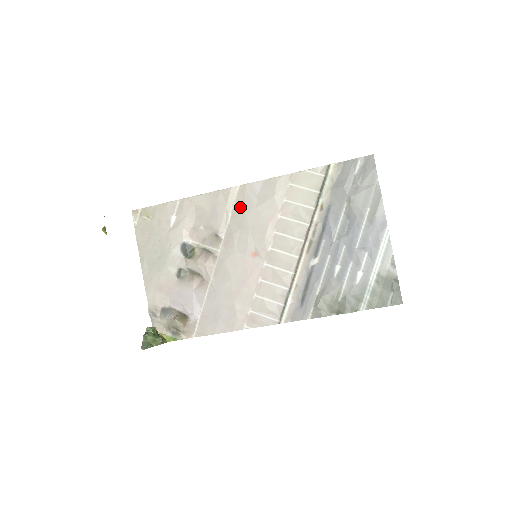
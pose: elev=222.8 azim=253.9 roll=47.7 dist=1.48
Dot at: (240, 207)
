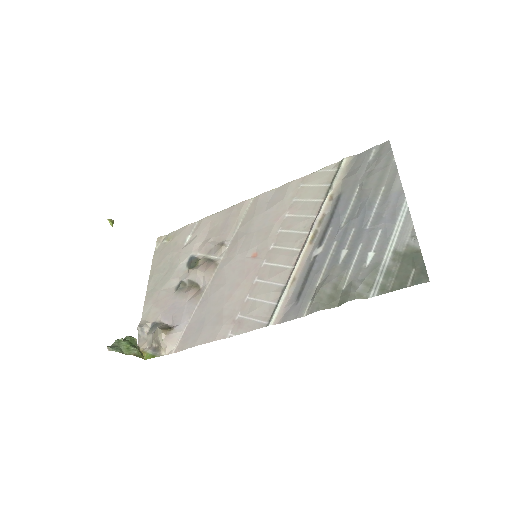
Dot at: (250, 215)
